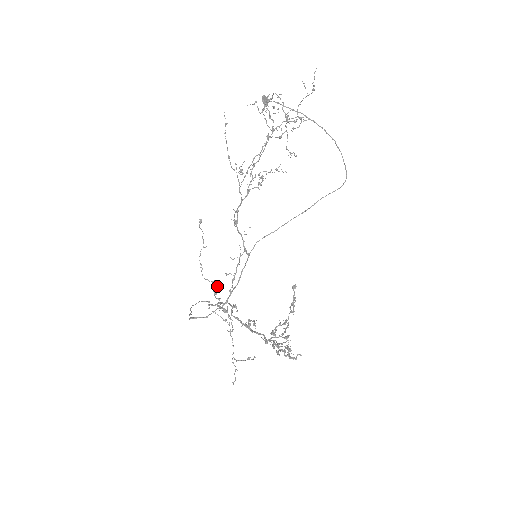
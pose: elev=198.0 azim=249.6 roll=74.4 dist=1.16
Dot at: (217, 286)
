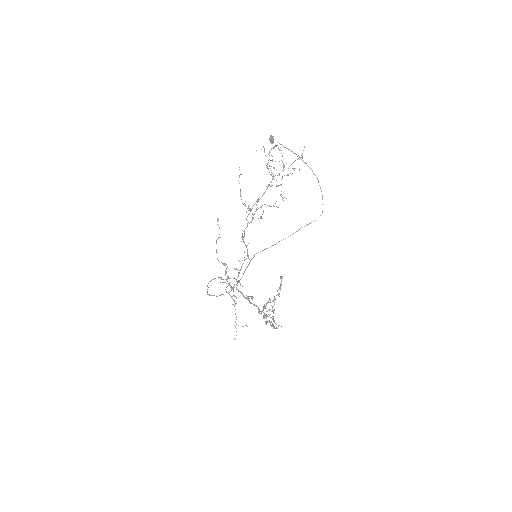
Dot at: (227, 267)
